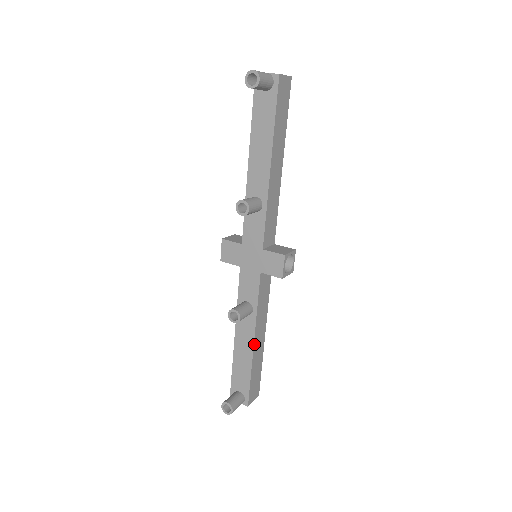
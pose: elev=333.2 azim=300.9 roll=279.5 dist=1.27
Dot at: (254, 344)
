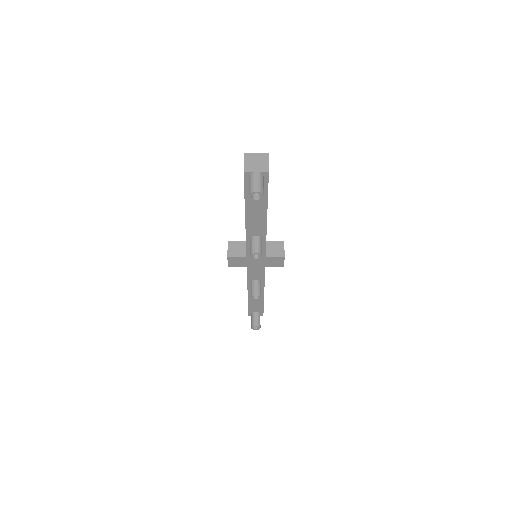
Dot at: occluded
